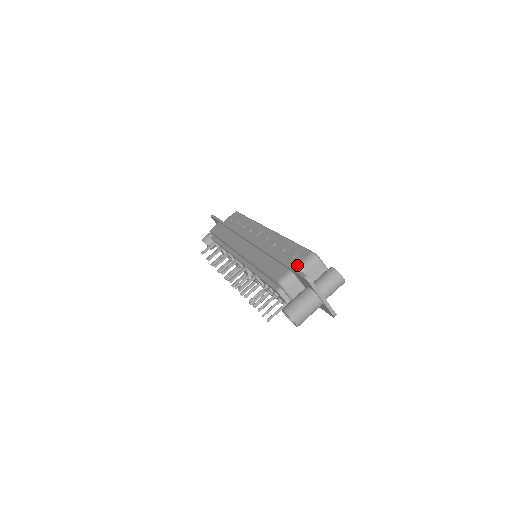
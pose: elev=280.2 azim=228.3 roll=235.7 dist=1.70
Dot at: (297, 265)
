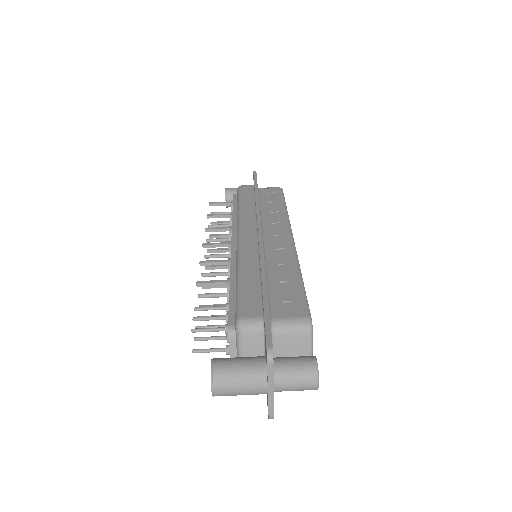
Dot at: (278, 317)
